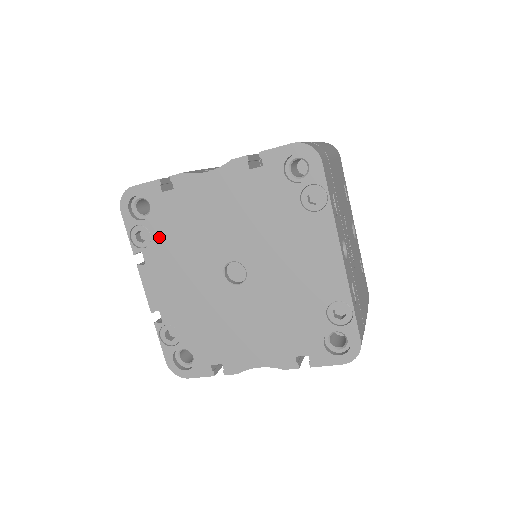
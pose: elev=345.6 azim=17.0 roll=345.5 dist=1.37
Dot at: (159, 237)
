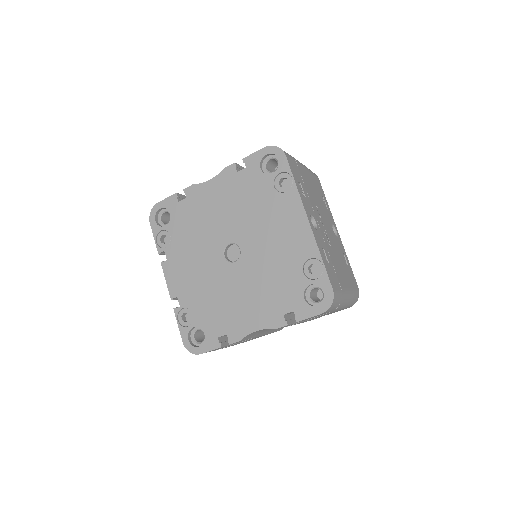
Dot at: (176, 236)
